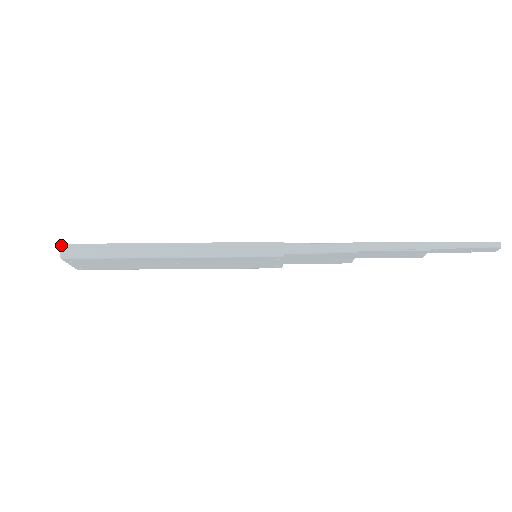
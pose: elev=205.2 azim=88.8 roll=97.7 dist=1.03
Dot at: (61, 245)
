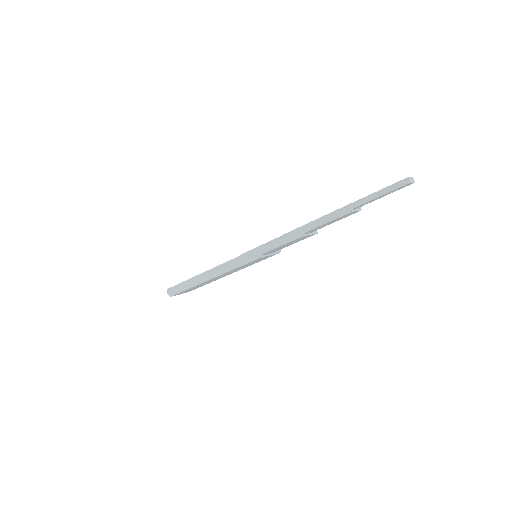
Dot at: (167, 290)
